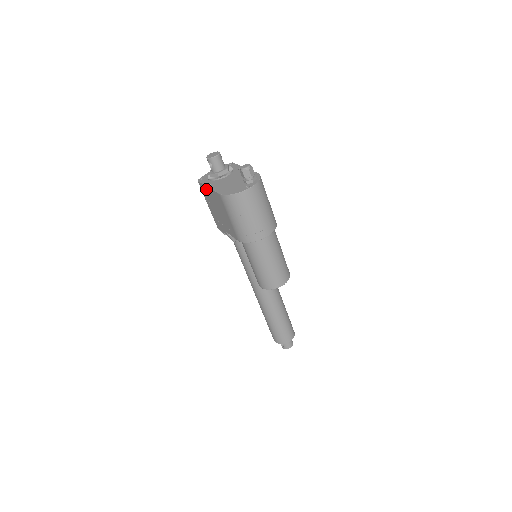
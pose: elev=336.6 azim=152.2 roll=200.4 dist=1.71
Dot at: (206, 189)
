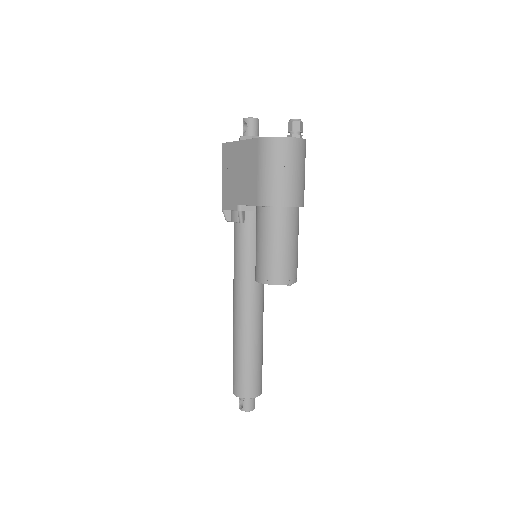
Dot at: (233, 147)
